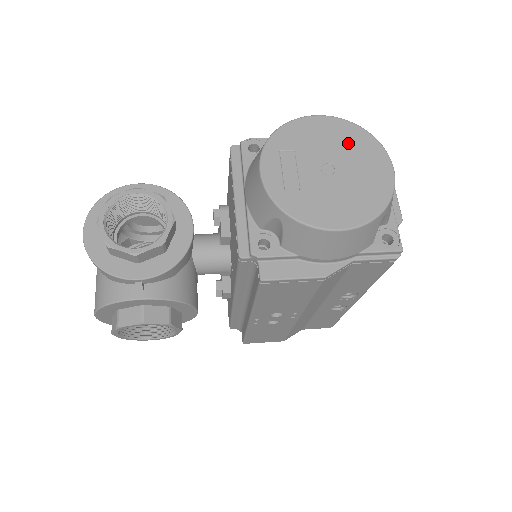
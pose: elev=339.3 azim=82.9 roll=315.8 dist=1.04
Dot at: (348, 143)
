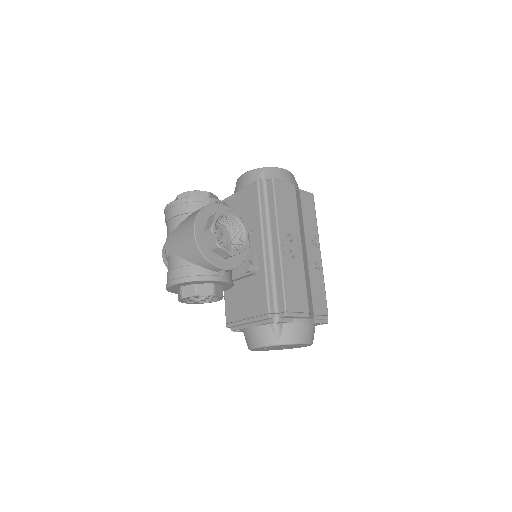
Dot at: occluded
